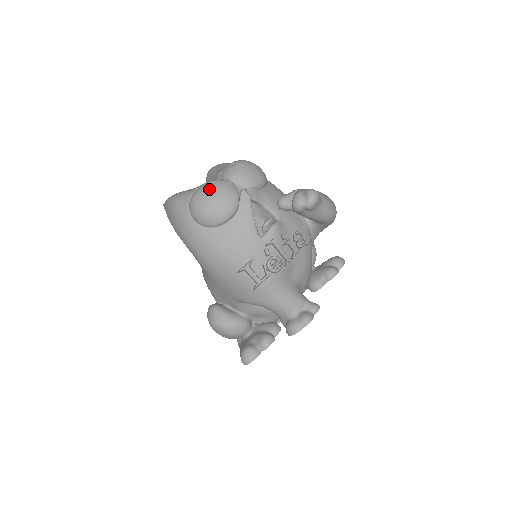
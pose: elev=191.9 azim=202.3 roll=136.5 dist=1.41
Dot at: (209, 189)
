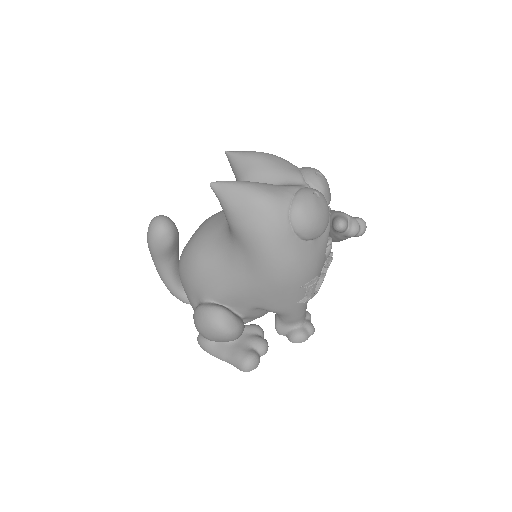
Dot at: (318, 201)
